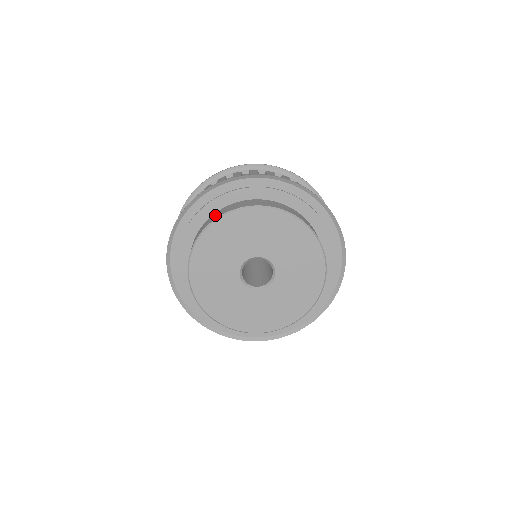
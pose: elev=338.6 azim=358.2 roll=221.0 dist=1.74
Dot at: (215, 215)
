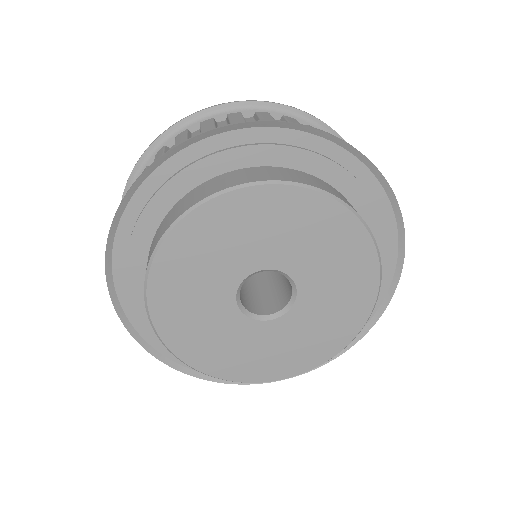
Dot at: occluded
